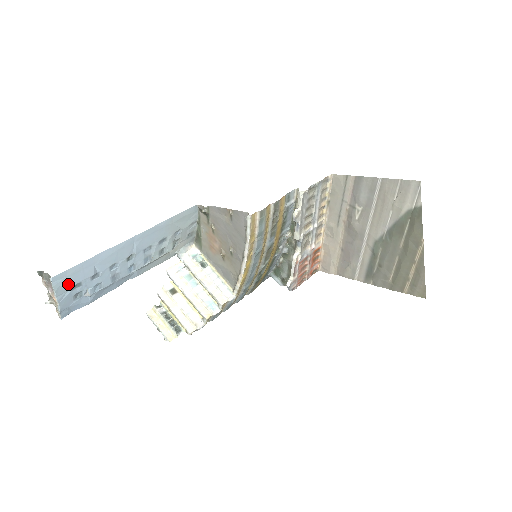
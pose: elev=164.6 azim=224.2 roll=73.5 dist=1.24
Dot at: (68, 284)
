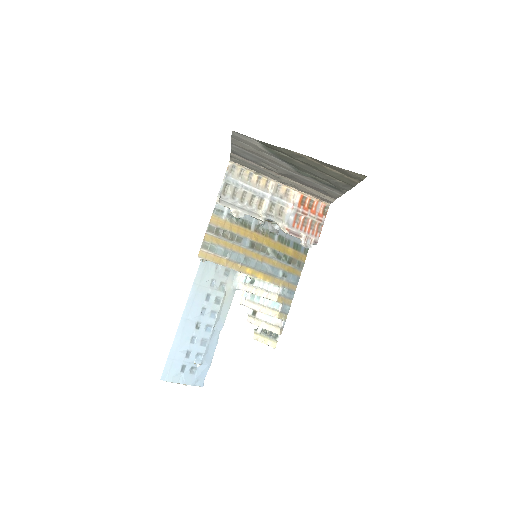
Dot at: (176, 372)
